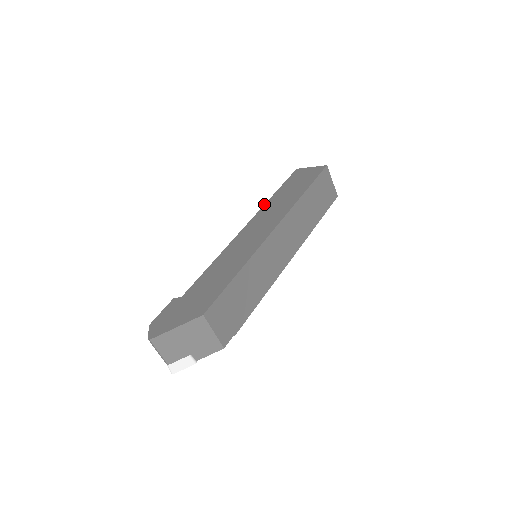
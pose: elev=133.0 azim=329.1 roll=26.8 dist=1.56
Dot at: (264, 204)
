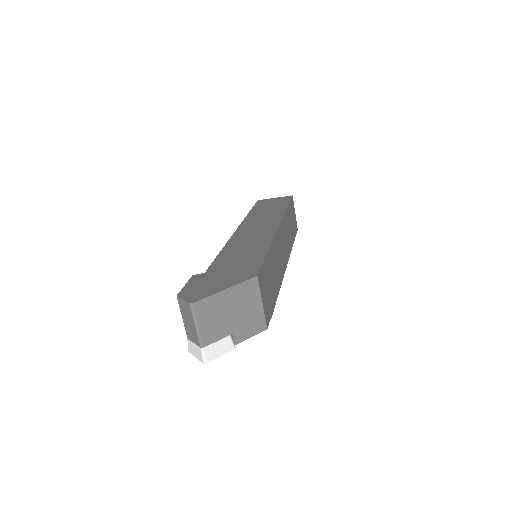
Dot at: (245, 217)
